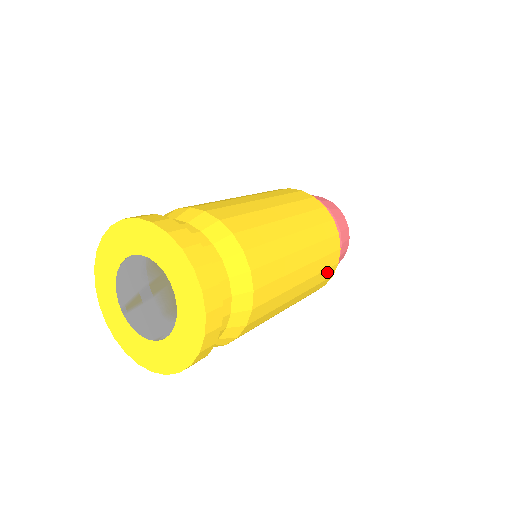
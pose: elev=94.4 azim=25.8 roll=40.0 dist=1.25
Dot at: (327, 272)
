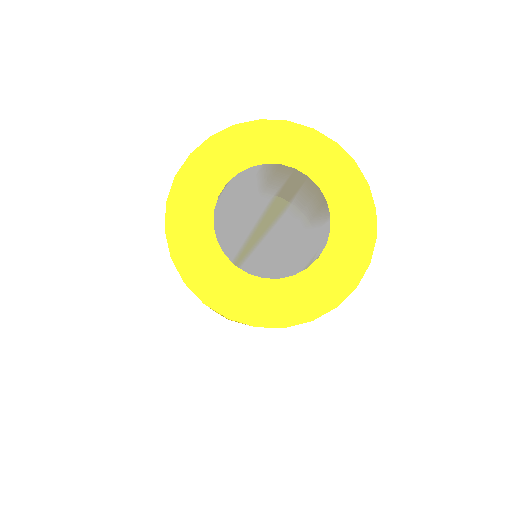
Dot at: occluded
